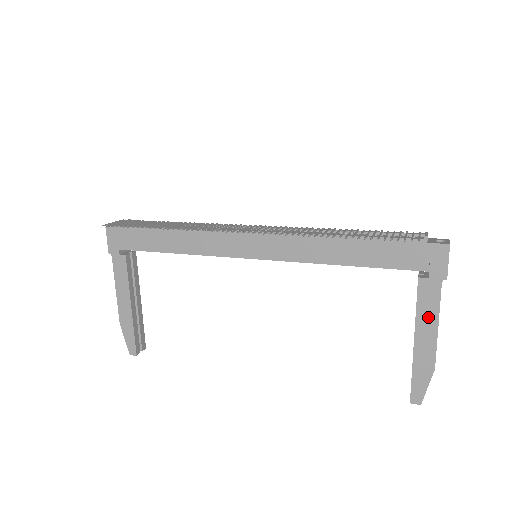
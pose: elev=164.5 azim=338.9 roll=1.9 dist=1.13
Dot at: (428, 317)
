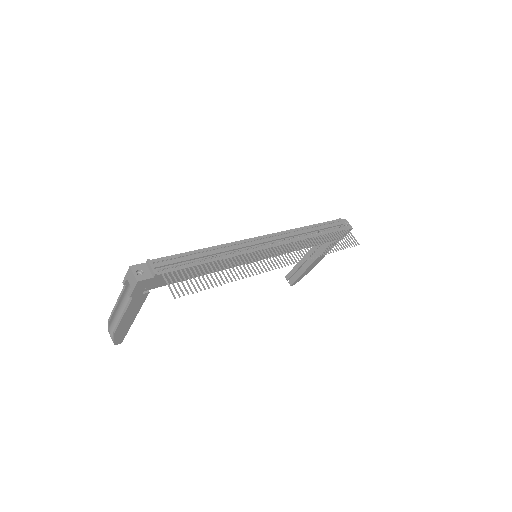
Dot at: (323, 256)
